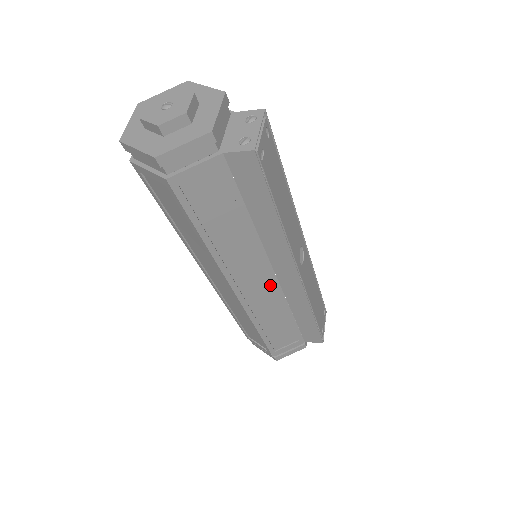
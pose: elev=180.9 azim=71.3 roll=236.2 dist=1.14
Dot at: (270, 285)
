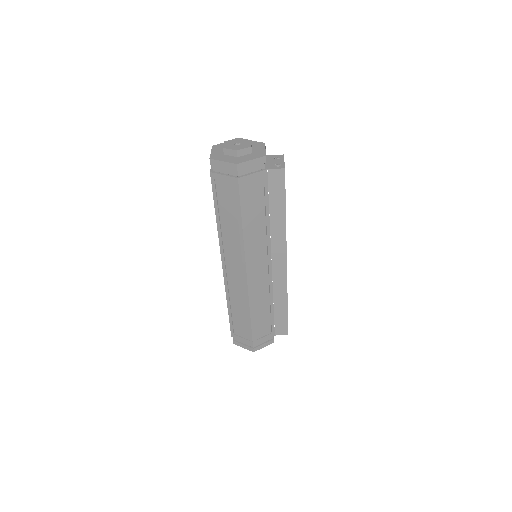
Dot at: (266, 273)
